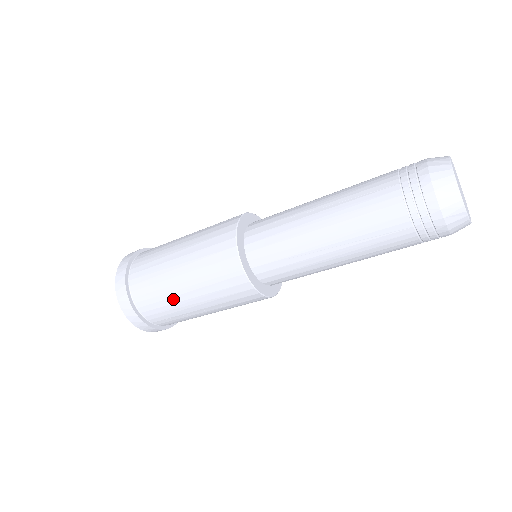
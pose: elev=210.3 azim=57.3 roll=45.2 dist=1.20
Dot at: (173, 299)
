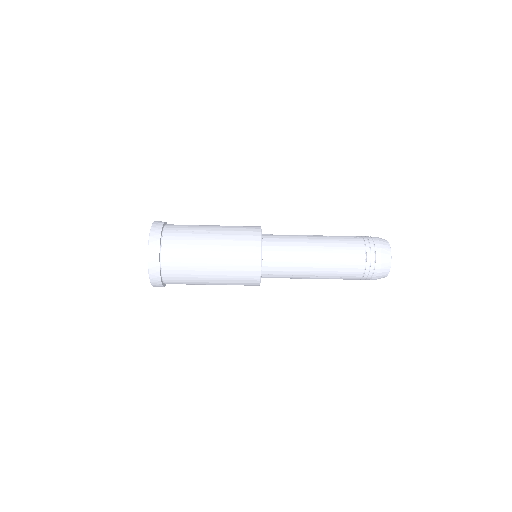
Dot at: (198, 281)
